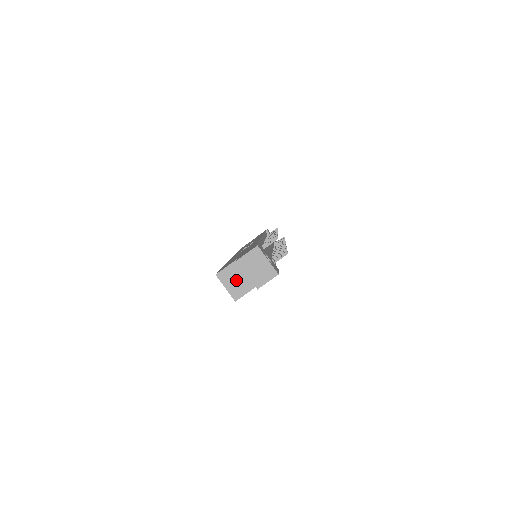
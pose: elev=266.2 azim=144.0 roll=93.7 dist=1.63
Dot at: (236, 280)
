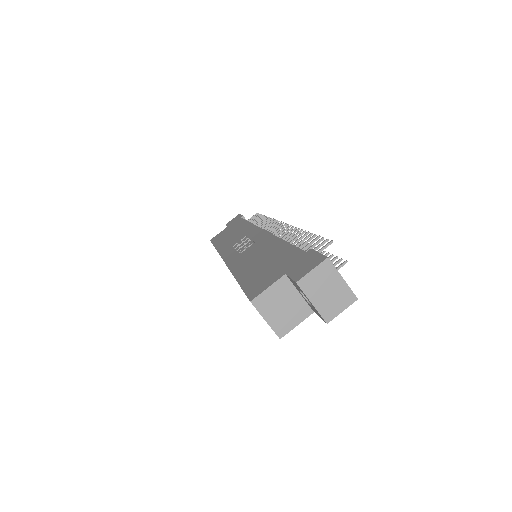
Dot at: (281, 307)
